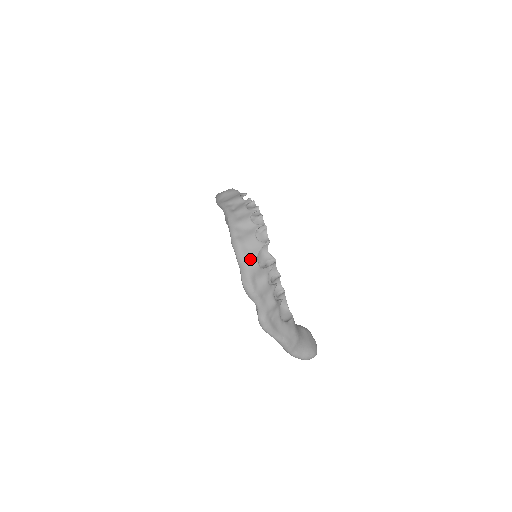
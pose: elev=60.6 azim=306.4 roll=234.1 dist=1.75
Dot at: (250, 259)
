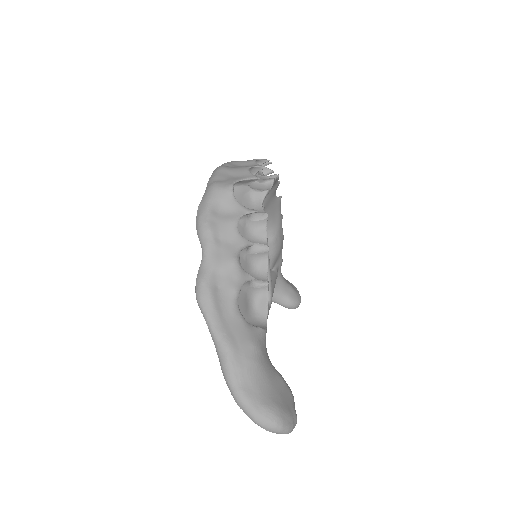
Dot at: (224, 181)
